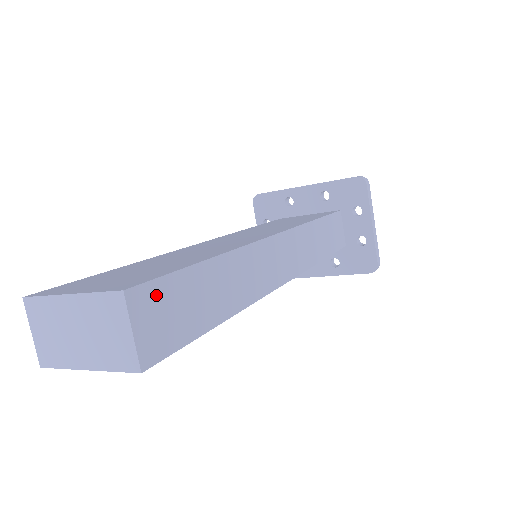
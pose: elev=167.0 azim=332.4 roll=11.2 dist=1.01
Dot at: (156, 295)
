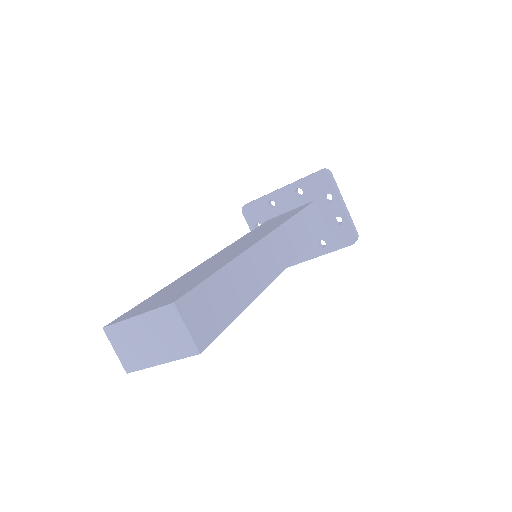
Dot at: (195, 301)
